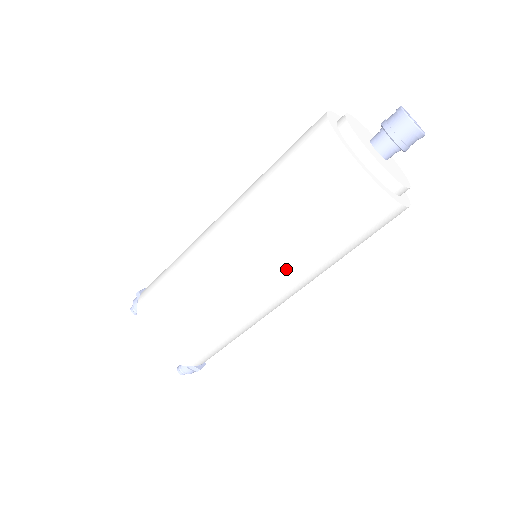
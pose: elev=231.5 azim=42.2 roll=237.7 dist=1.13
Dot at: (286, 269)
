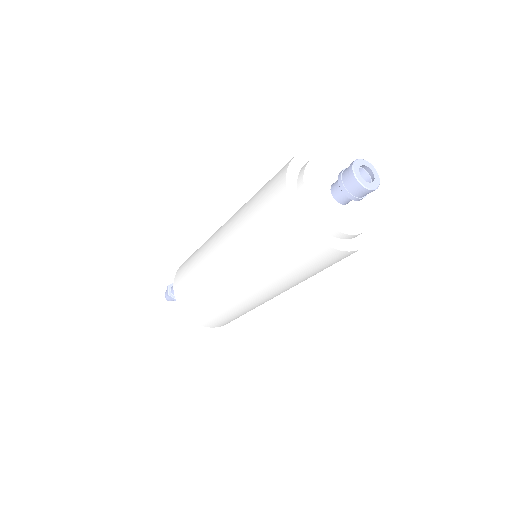
Dot at: occluded
